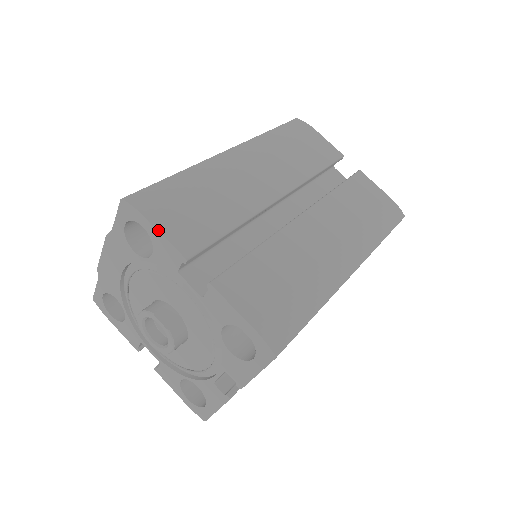
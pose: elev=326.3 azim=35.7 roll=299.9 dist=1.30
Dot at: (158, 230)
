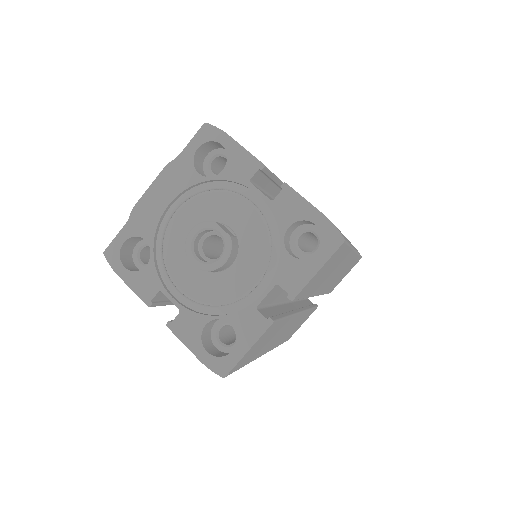
Dot at: (239, 144)
